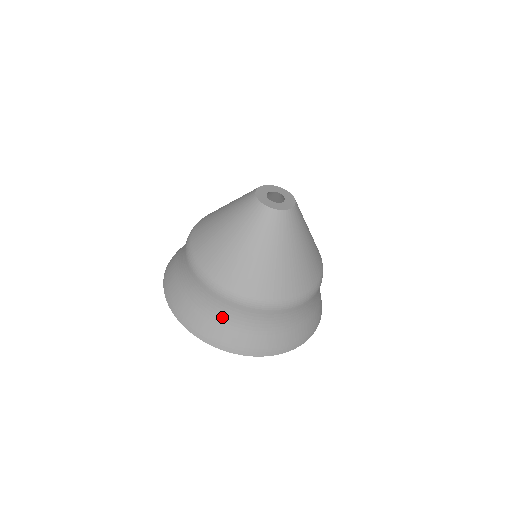
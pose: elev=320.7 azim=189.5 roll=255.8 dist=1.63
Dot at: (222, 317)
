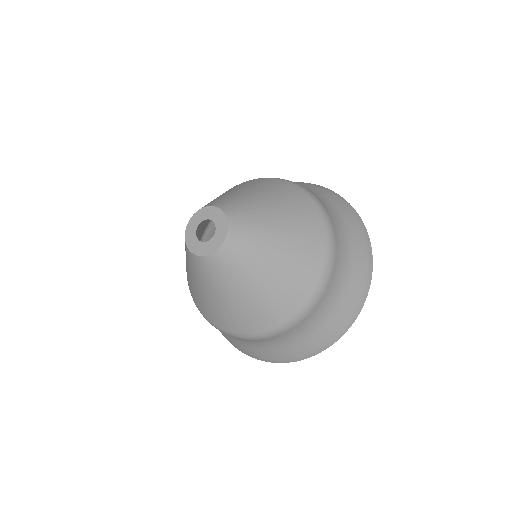
Dot at: (297, 338)
